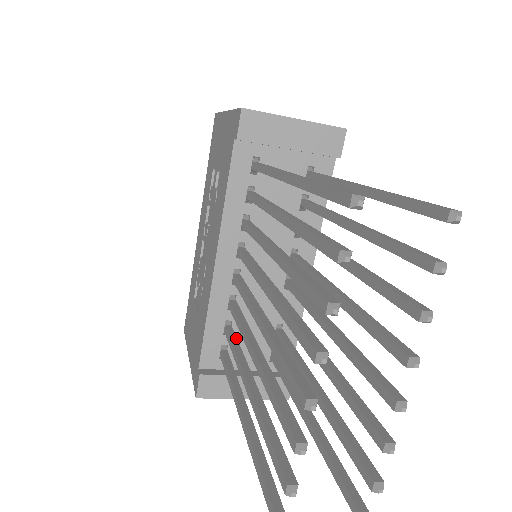
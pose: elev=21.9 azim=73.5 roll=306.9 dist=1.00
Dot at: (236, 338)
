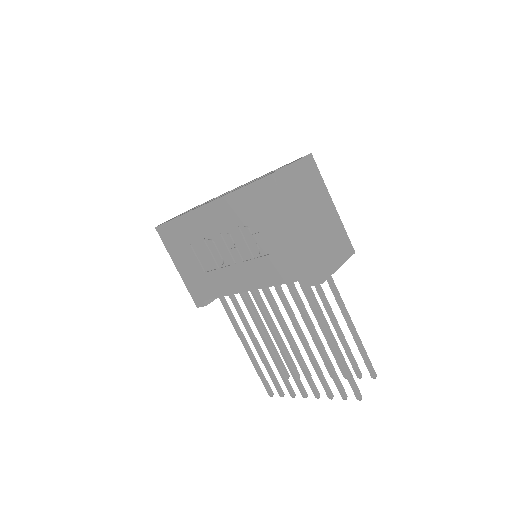
Dot at: (239, 305)
